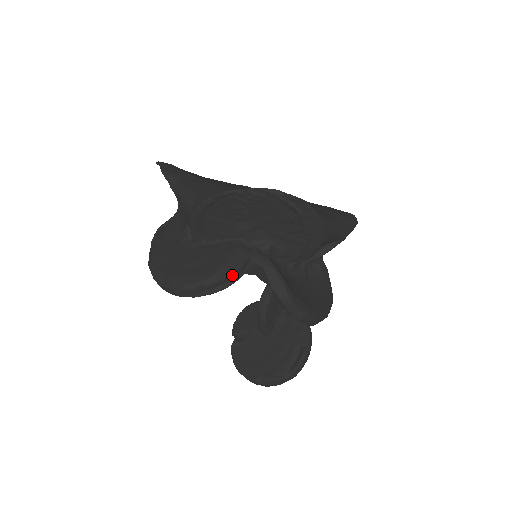
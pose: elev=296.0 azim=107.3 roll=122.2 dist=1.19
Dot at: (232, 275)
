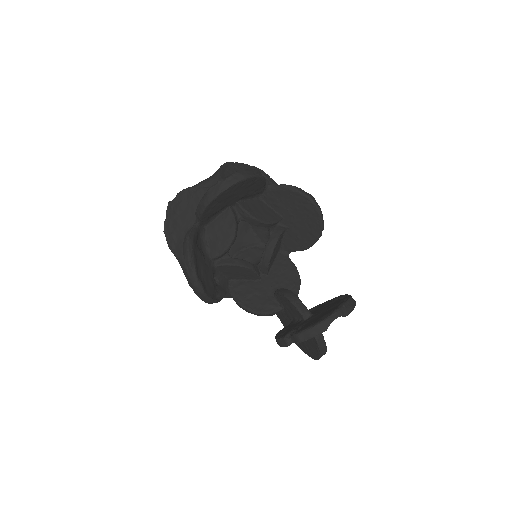
Dot at: occluded
